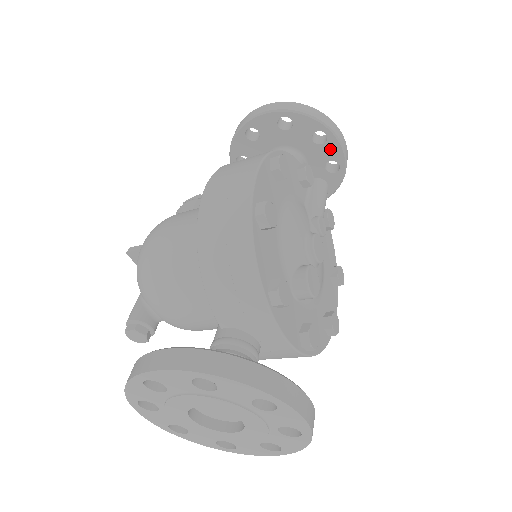
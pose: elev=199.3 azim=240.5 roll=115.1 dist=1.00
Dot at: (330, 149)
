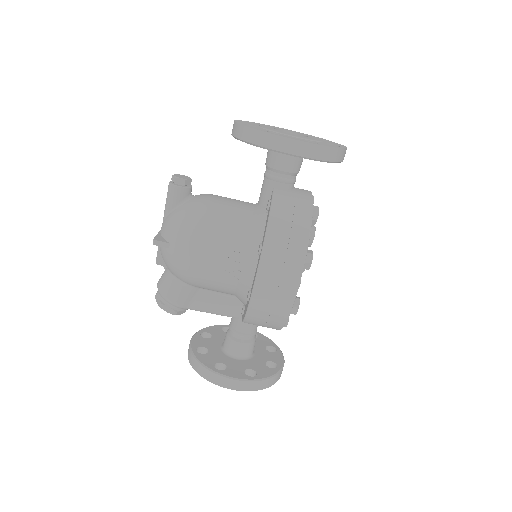
Dot at: (275, 356)
